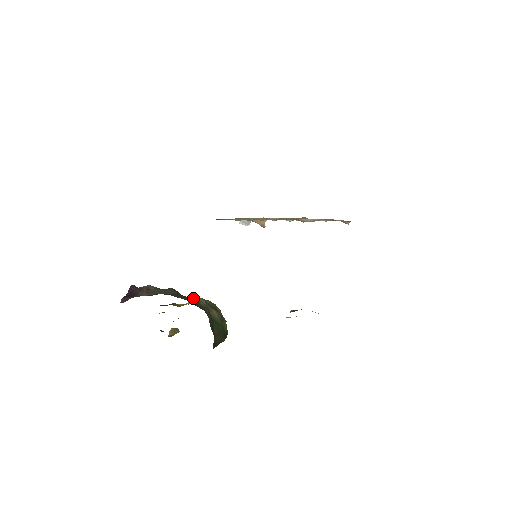
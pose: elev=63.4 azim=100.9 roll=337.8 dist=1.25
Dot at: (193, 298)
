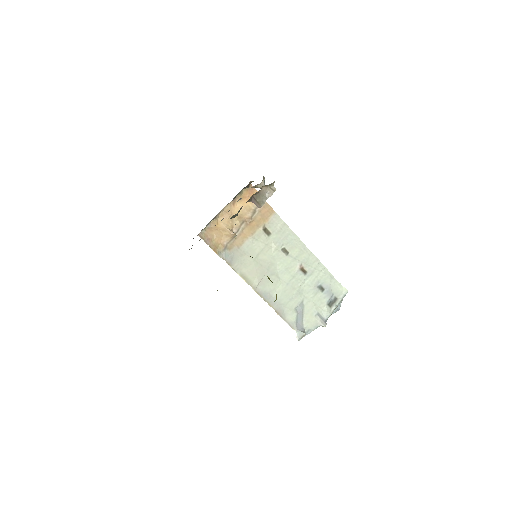
Dot at: occluded
